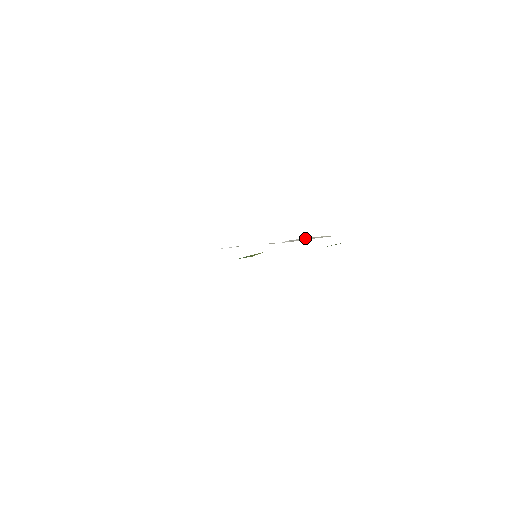
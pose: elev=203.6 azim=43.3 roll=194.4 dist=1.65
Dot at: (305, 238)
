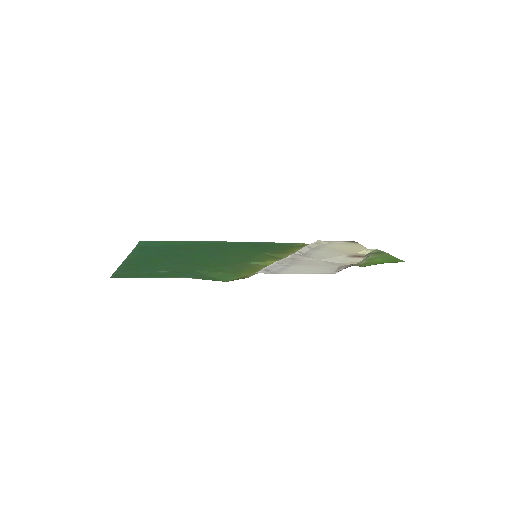
Dot at: (304, 247)
